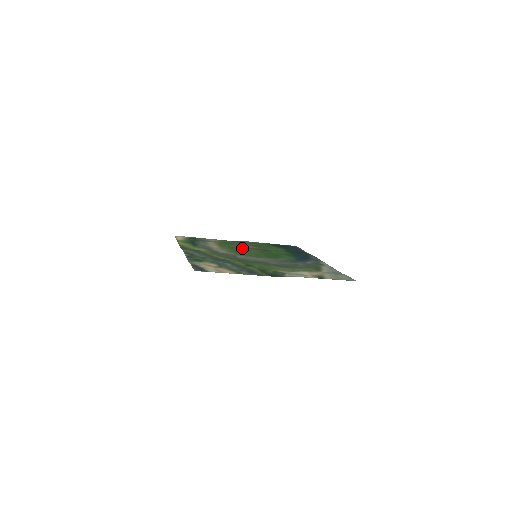
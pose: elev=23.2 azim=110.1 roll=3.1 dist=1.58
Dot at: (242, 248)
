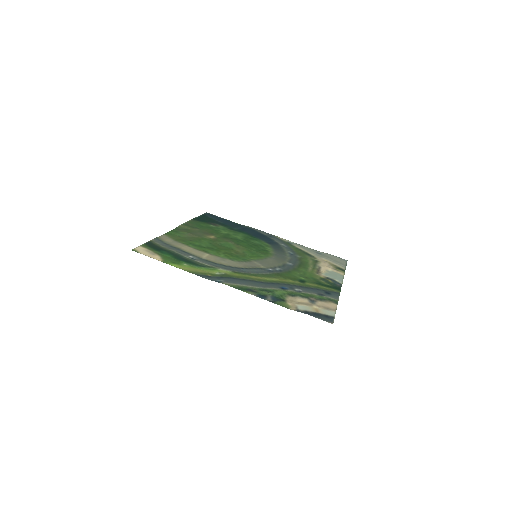
Dot at: (217, 245)
